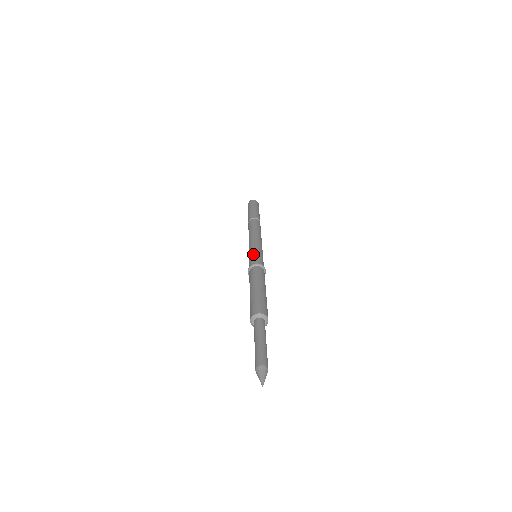
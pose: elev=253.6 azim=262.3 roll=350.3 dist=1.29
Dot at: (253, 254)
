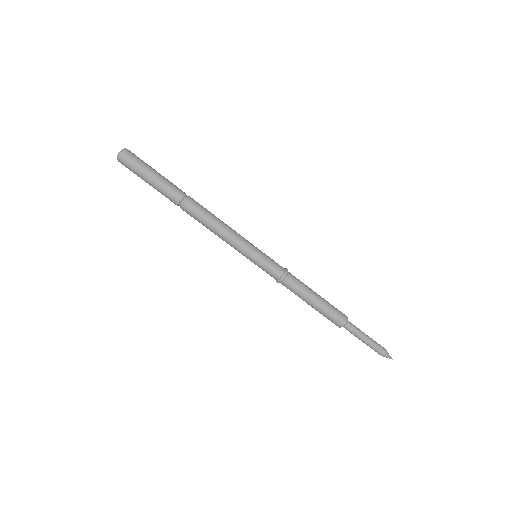
Dot at: occluded
